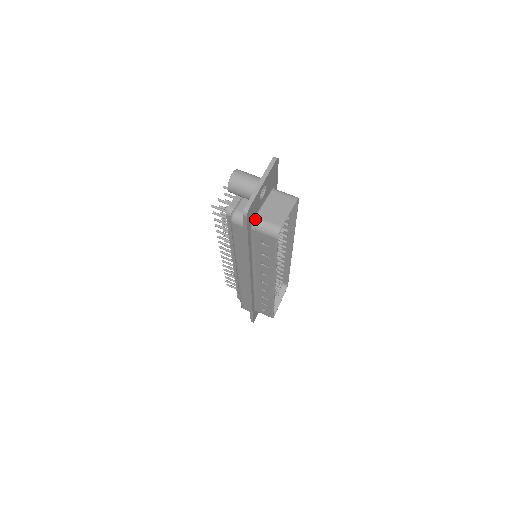
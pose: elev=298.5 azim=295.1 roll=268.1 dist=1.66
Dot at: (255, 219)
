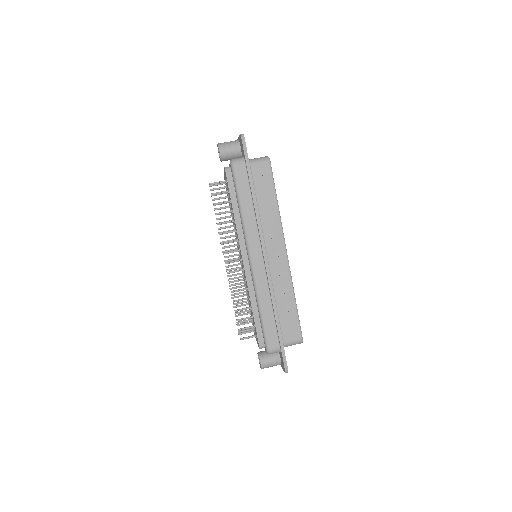
Dot at: occluded
